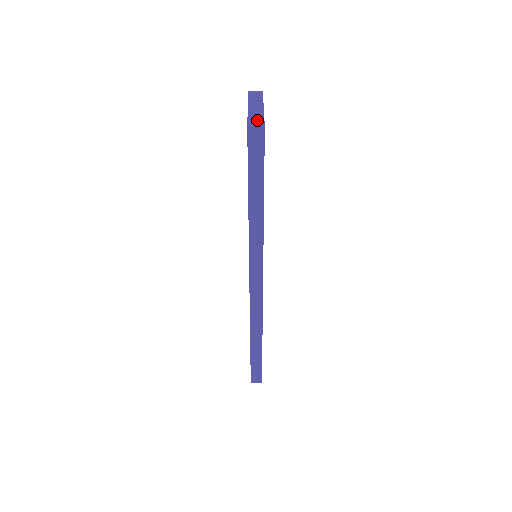
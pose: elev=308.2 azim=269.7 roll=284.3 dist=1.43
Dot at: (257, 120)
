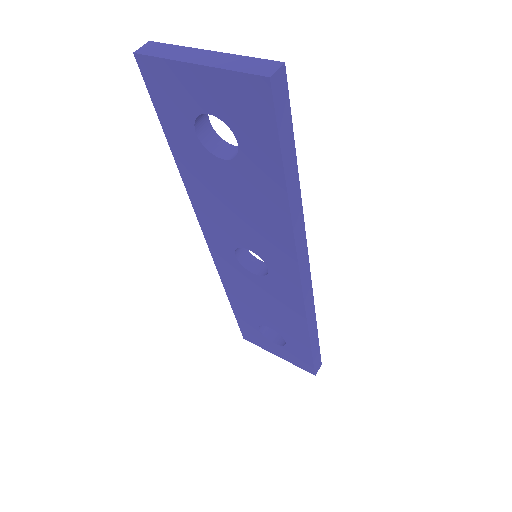
Dot at: (255, 64)
